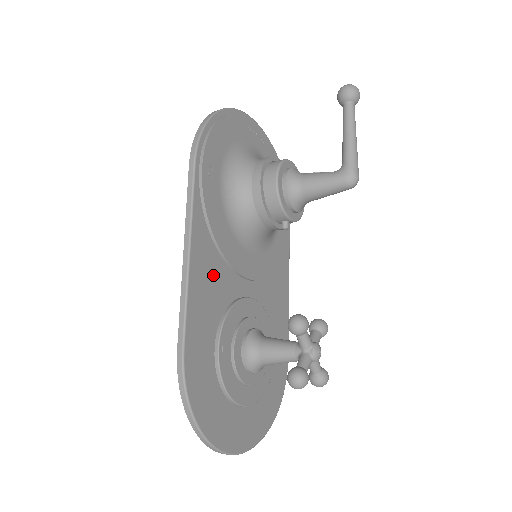
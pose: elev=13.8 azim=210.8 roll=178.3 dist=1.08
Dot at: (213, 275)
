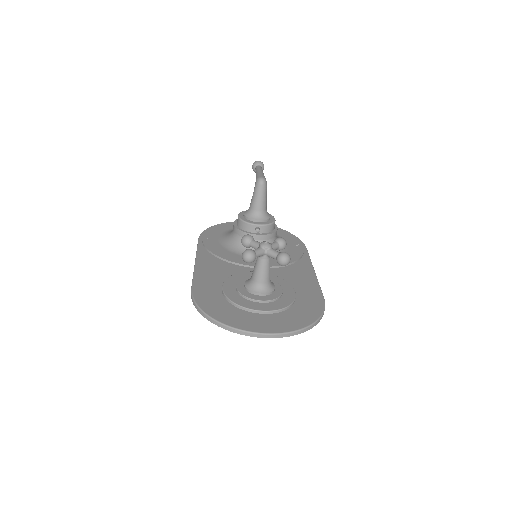
Dot at: (218, 267)
